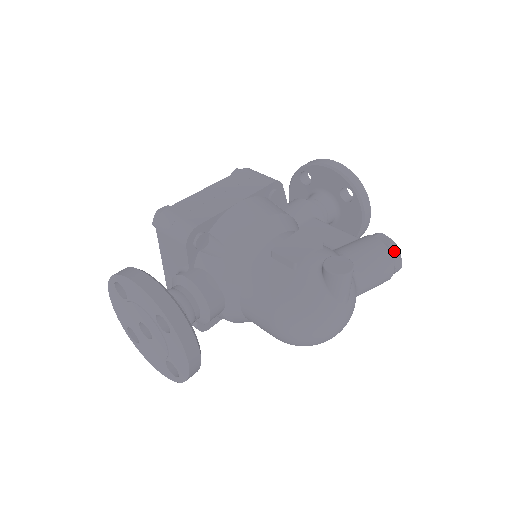
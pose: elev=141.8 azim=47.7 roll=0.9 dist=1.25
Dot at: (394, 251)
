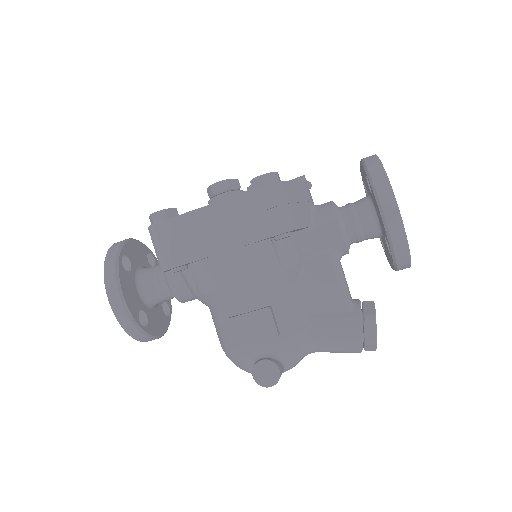
Dot at: (369, 346)
